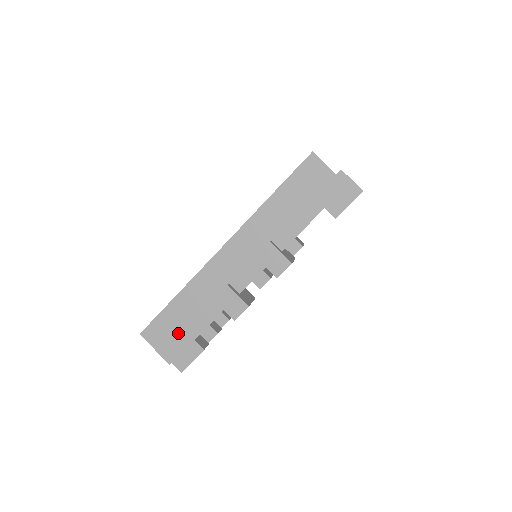
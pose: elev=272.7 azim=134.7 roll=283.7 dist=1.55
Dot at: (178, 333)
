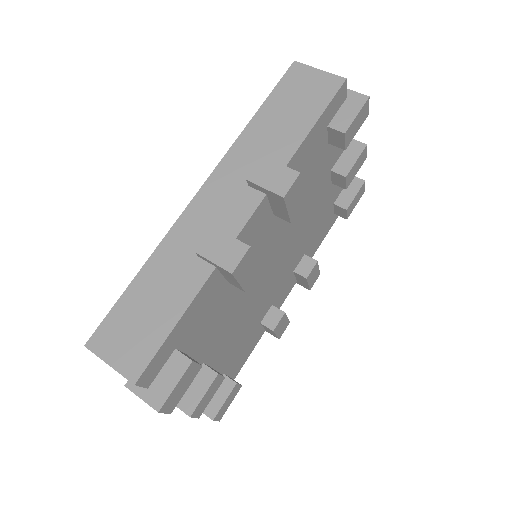
Dot at: (146, 326)
